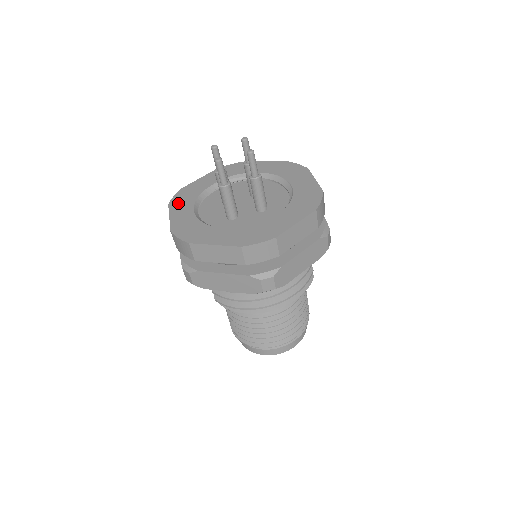
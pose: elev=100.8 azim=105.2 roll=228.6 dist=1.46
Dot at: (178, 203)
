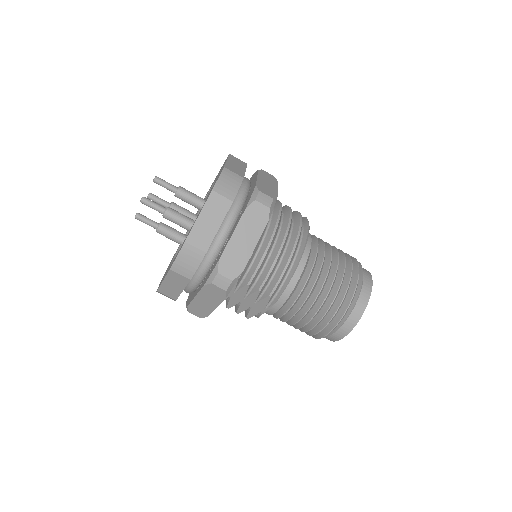
Dot at: occluded
